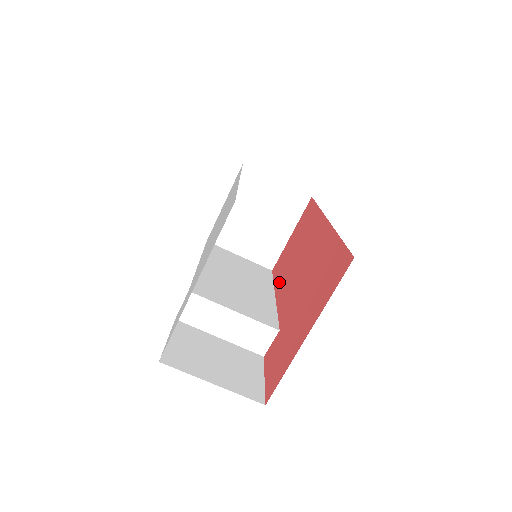
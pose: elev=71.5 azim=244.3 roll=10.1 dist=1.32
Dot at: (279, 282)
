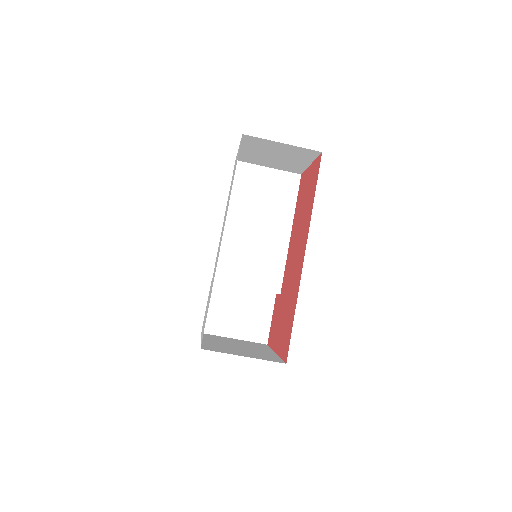
Dot at: (294, 222)
